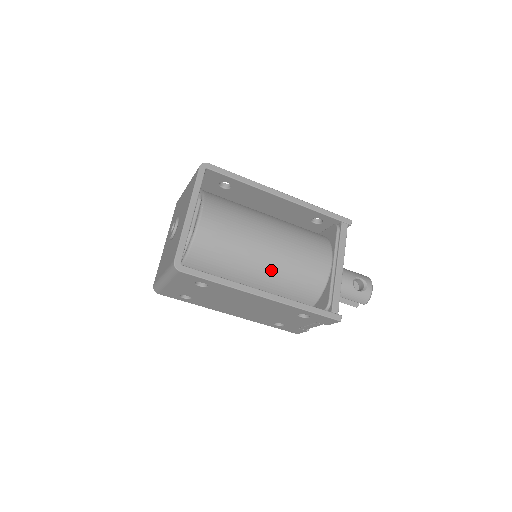
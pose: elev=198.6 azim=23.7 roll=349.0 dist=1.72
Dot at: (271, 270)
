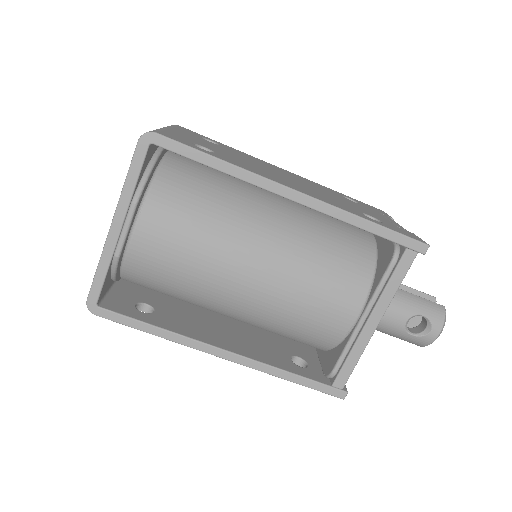
Dot at: (249, 313)
